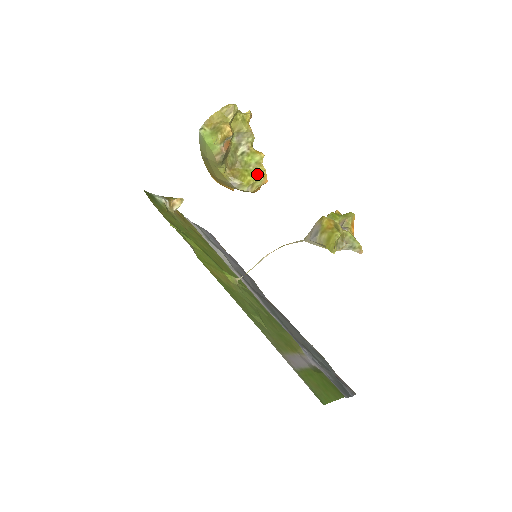
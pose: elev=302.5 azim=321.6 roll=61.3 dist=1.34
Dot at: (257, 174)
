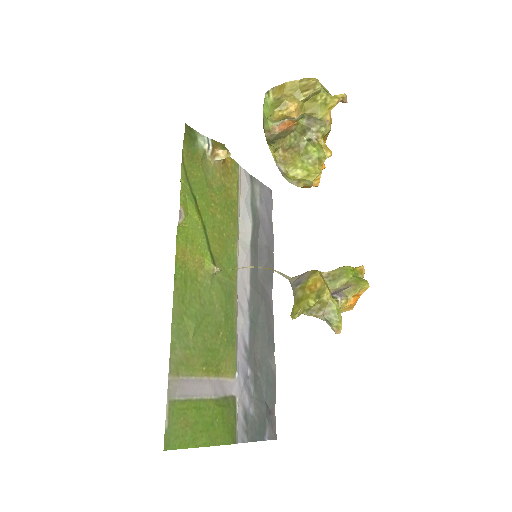
Dot at: (310, 172)
